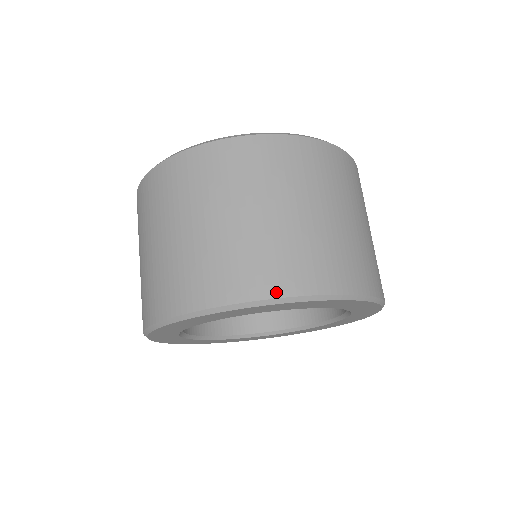
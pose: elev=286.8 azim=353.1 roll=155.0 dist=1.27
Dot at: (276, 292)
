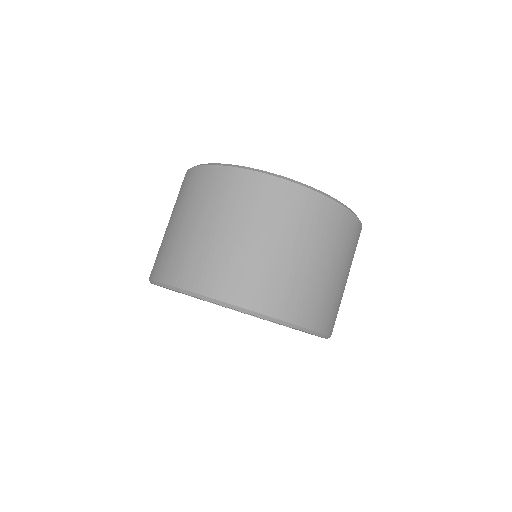
Dot at: (302, 322)
